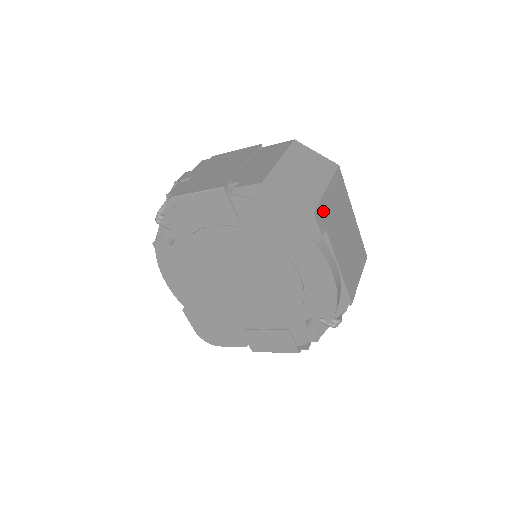
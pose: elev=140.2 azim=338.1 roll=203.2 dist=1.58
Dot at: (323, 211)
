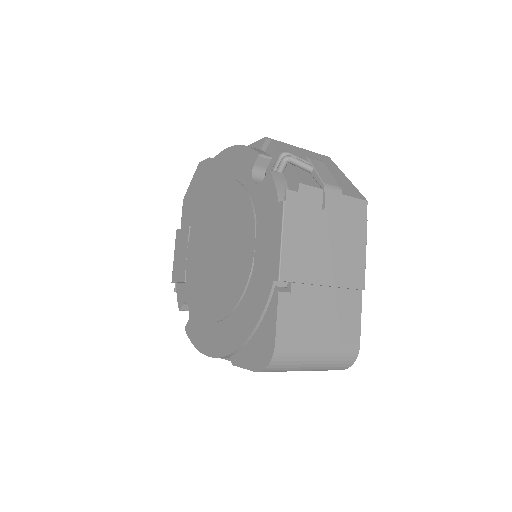
Dot at: occluded
